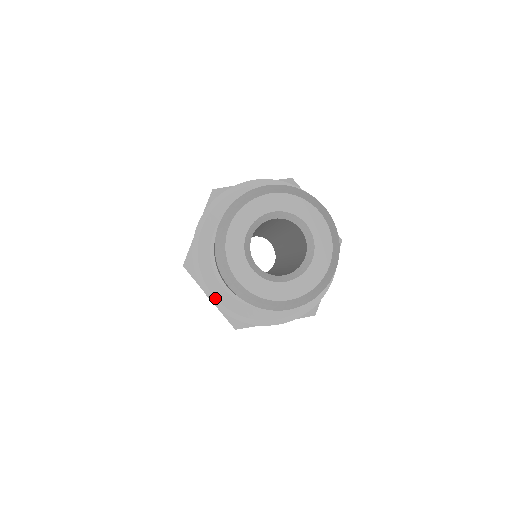
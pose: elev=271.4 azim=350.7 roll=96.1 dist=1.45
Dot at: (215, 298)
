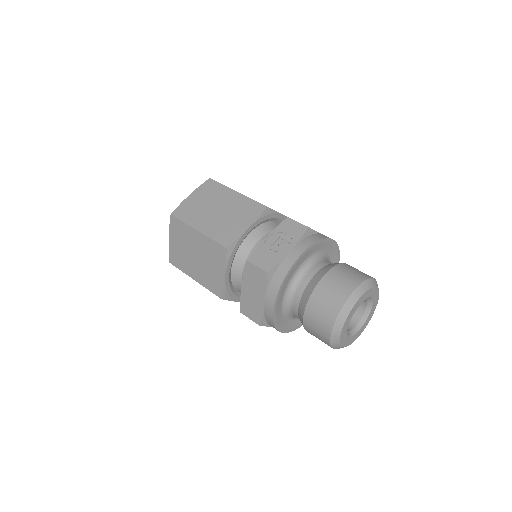
Dot at: (287, 330)
